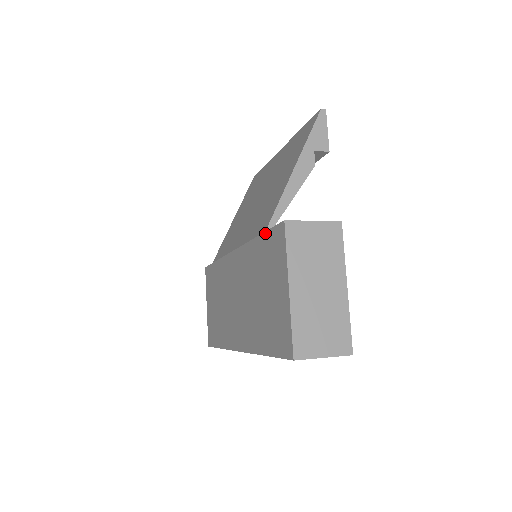
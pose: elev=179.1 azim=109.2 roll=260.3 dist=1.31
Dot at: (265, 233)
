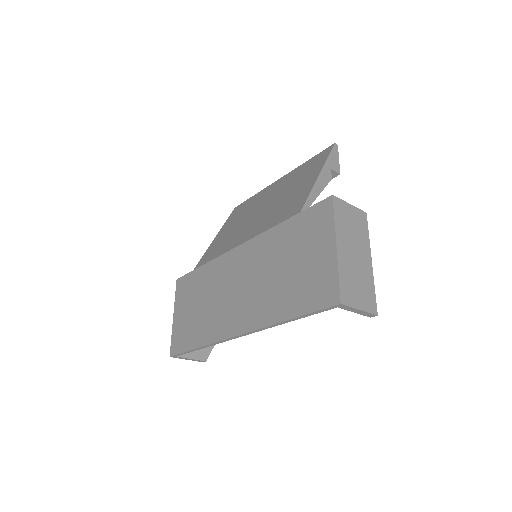
Dot at: (300, 213)
